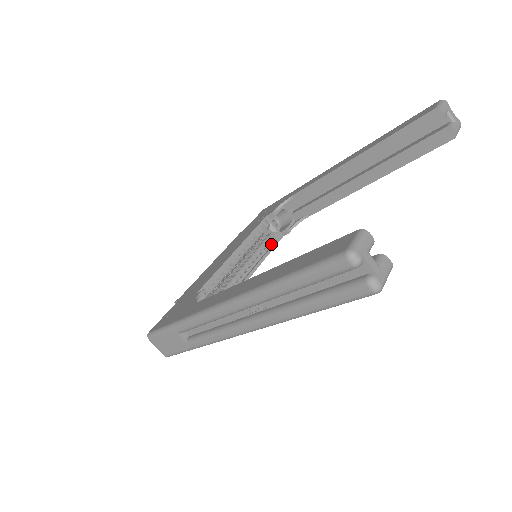
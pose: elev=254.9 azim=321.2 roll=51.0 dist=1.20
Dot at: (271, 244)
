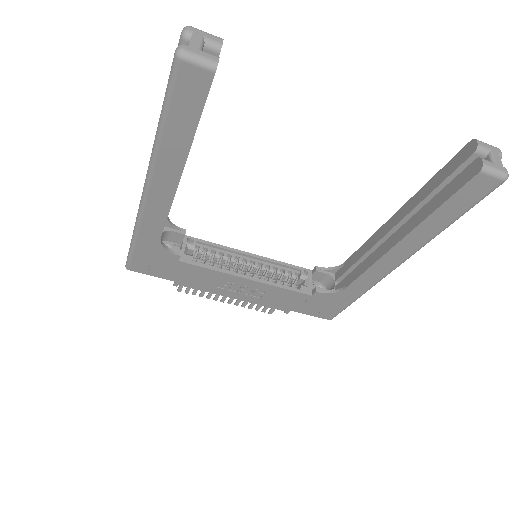
Dot at: (292, 289)
